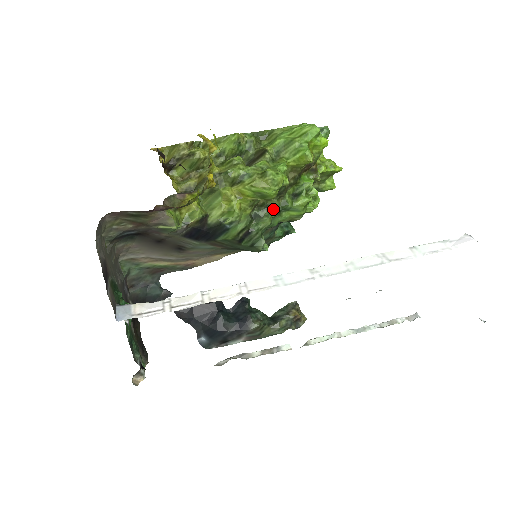
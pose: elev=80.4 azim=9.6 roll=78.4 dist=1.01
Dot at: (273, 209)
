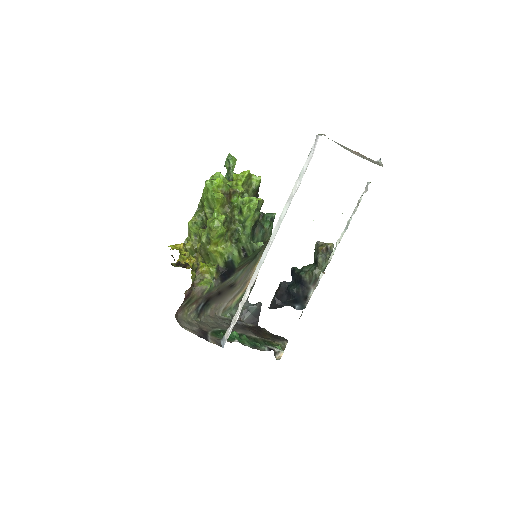
Dot at: (238, 230)
